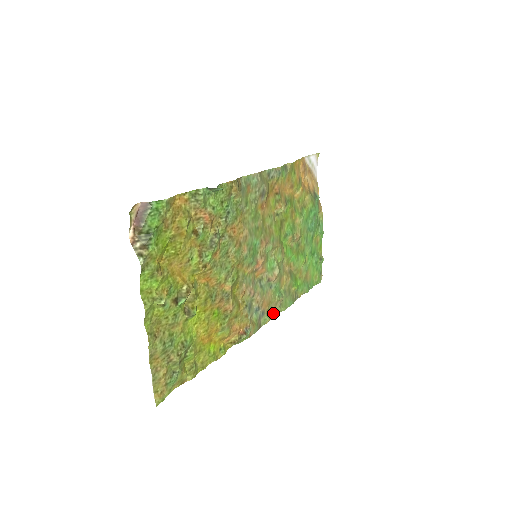
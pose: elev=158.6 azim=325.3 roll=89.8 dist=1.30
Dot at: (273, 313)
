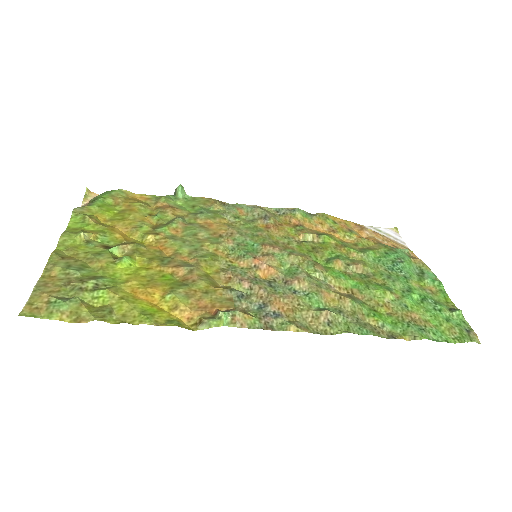
Dot at: (313, 331)
